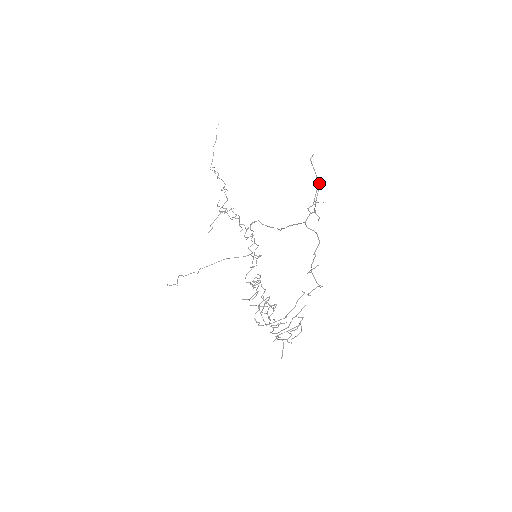
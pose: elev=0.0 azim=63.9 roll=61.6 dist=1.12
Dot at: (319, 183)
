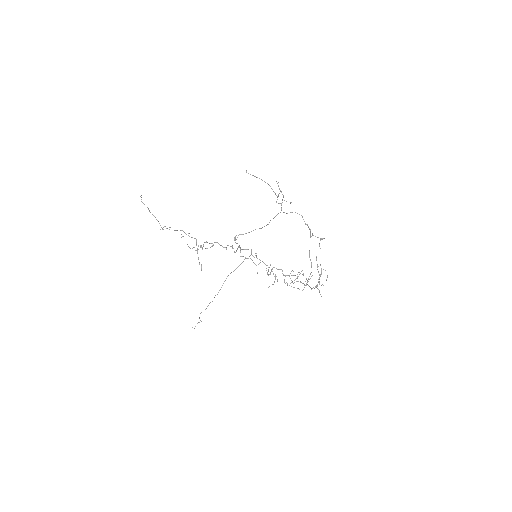
Dot at: (277, 183)
